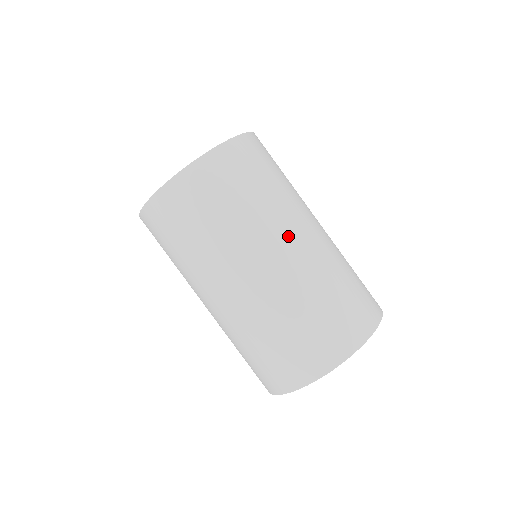
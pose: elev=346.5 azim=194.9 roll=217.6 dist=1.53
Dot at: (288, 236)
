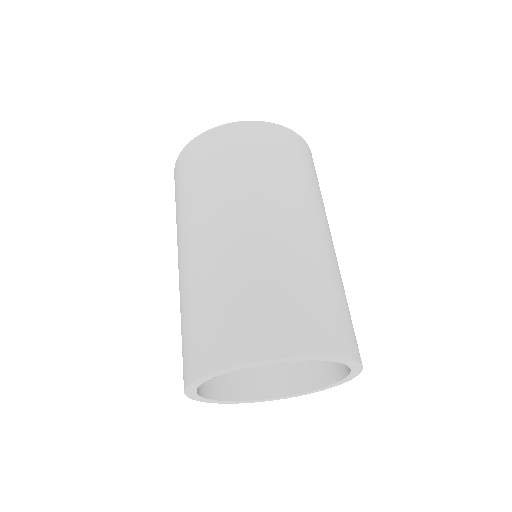
Dot at: (322, 225)
